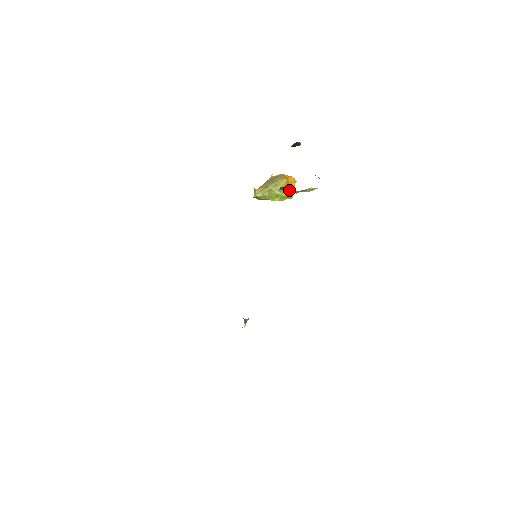
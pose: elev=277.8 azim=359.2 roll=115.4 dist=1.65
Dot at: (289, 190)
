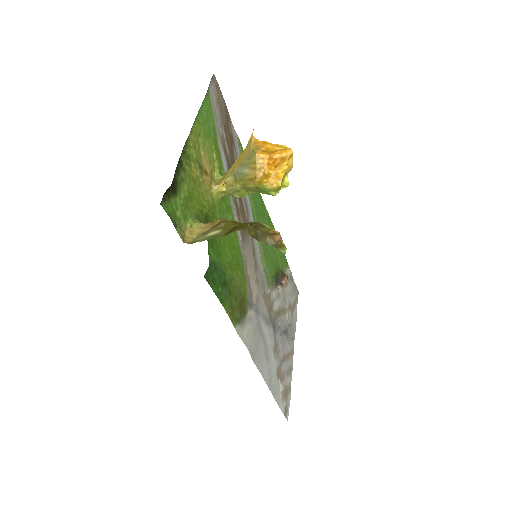
Dot at: occluded
